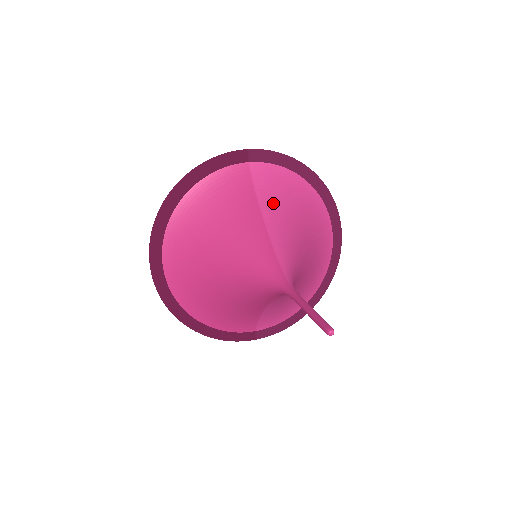
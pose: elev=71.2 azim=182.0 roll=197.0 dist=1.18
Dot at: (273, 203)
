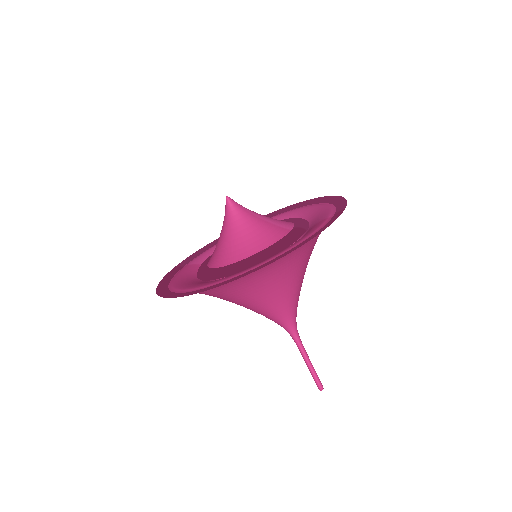
Dot at: occluded
